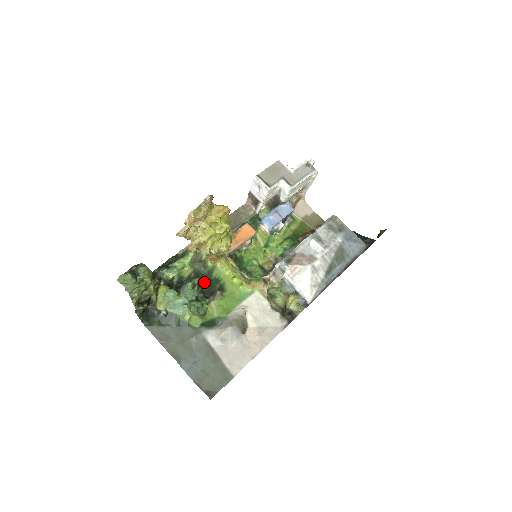
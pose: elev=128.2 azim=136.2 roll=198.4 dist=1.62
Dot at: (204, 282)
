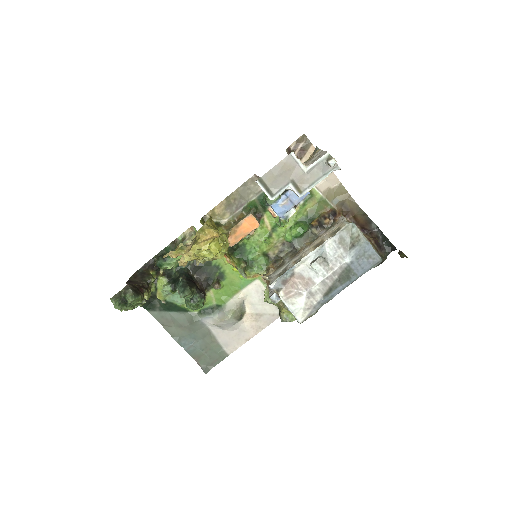
Dot at: (203, 270)
